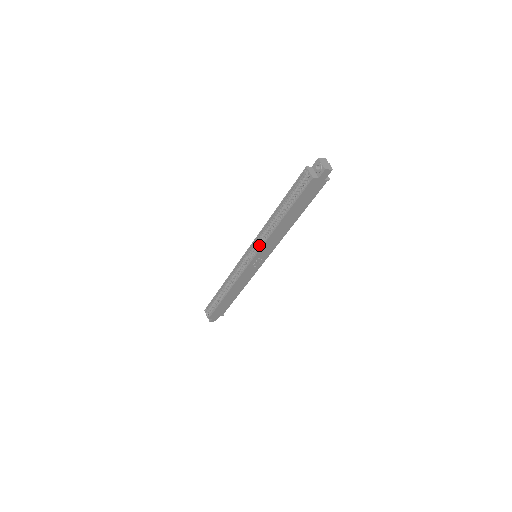
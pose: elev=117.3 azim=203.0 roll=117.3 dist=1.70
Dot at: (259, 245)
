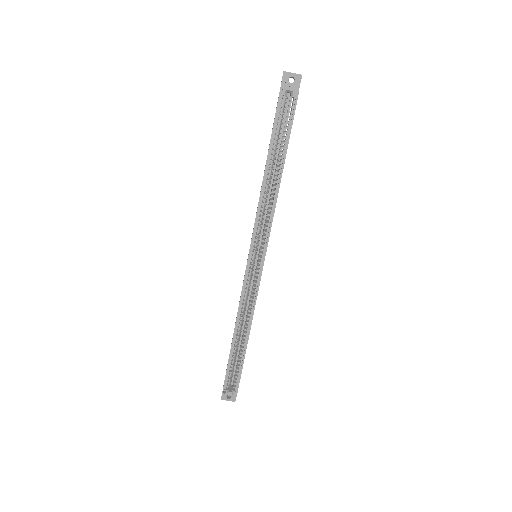
Dot at: (256, 237)
